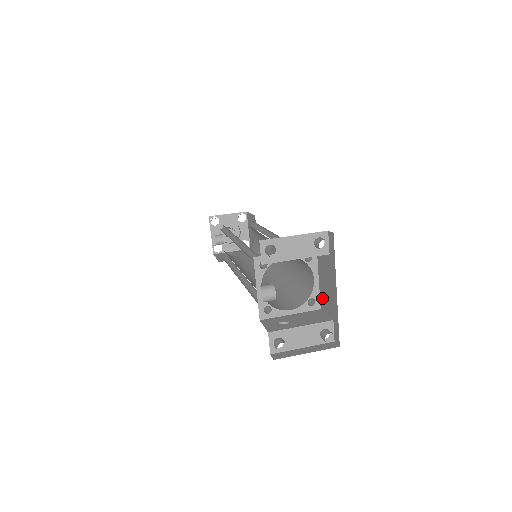
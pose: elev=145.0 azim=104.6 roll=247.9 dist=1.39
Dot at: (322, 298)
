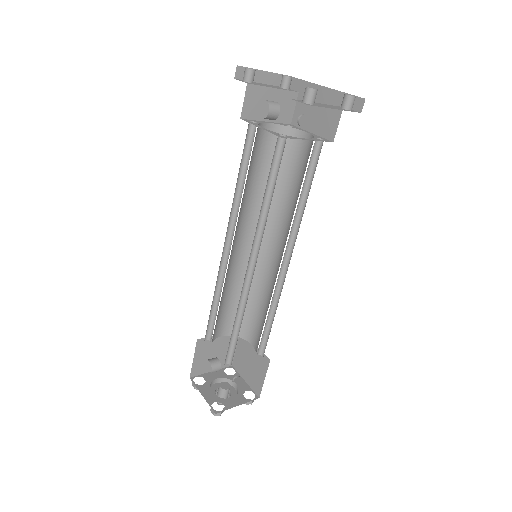
Dot at: (325, 131)
